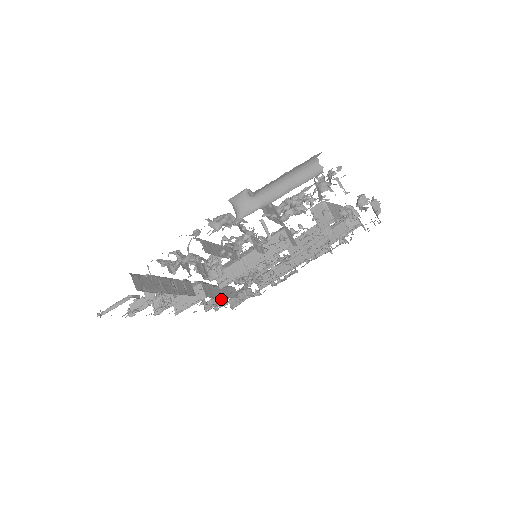
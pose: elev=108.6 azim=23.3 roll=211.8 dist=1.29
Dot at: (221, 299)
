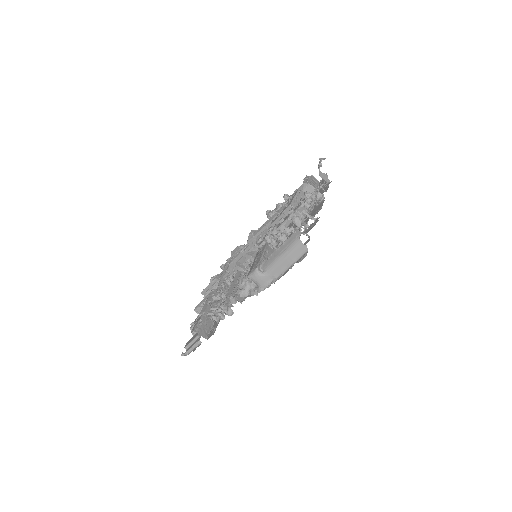
Dot at: occluded
